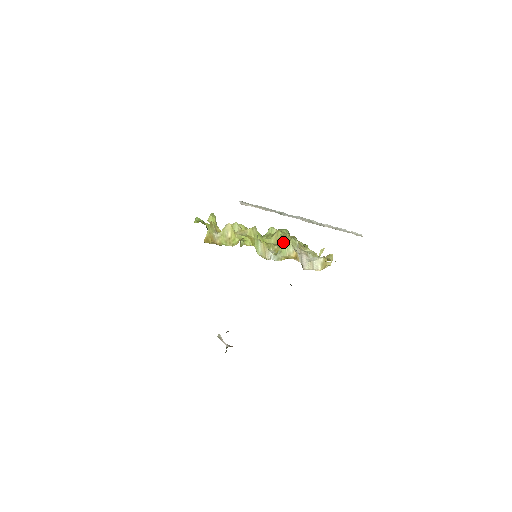
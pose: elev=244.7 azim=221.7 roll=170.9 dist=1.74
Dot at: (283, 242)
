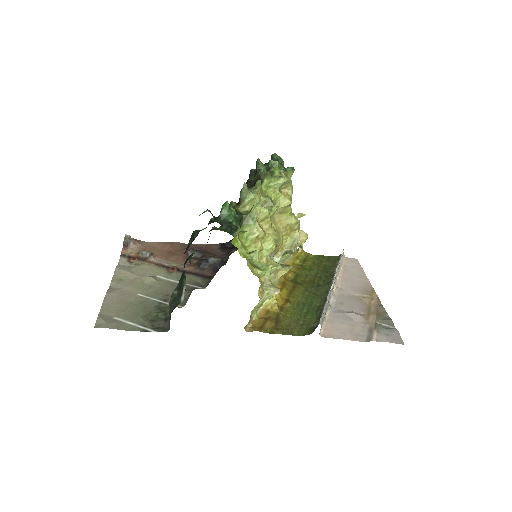
Dot at: occluded
